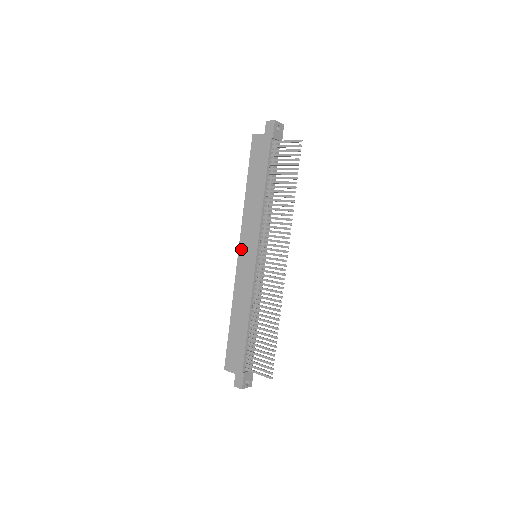
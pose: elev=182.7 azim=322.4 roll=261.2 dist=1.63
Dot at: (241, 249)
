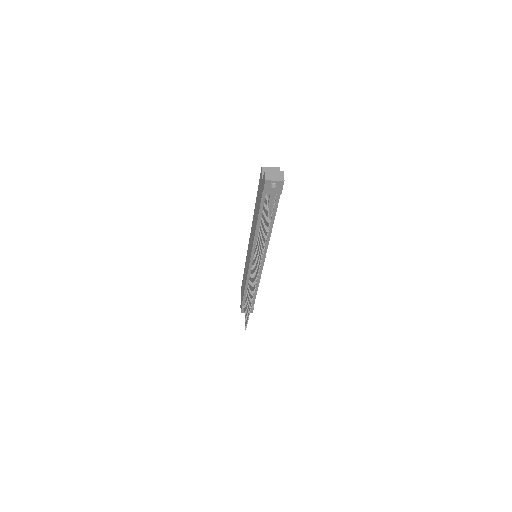
Dot at: (249, 242)
